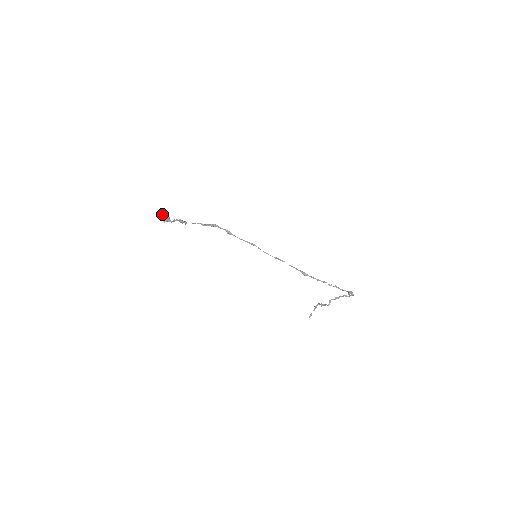
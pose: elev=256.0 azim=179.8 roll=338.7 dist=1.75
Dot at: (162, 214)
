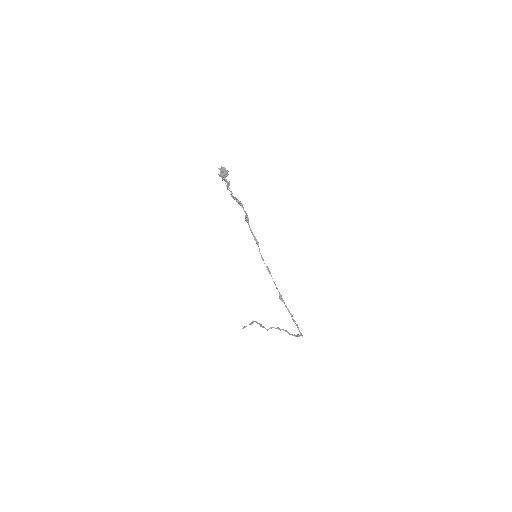
Dot at: (224, 167)
